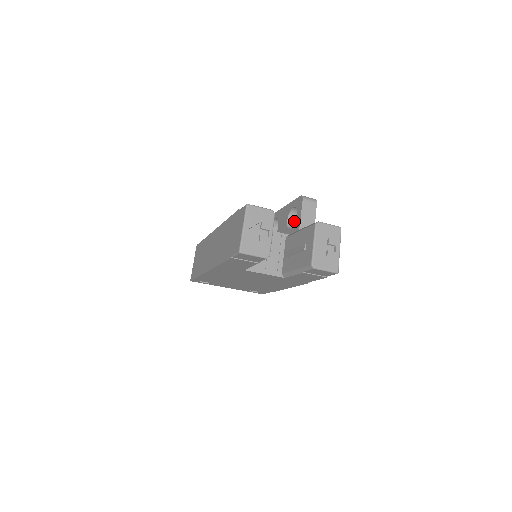
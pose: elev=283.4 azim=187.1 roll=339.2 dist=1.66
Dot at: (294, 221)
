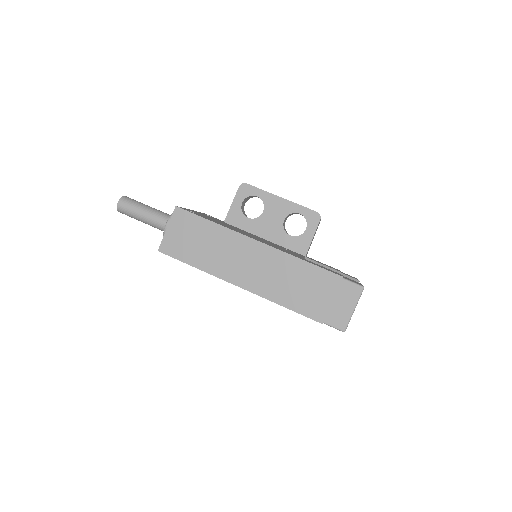
Dot at: occluded
